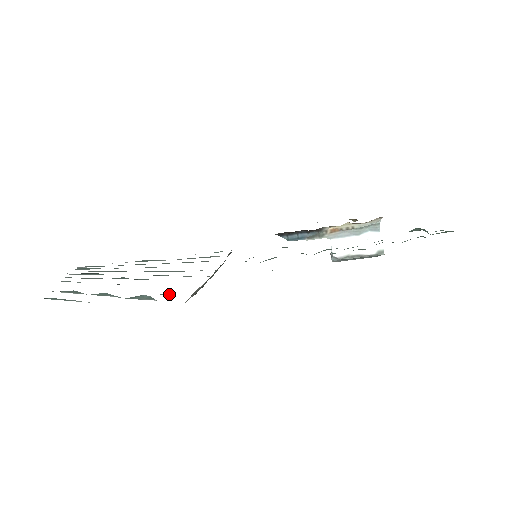
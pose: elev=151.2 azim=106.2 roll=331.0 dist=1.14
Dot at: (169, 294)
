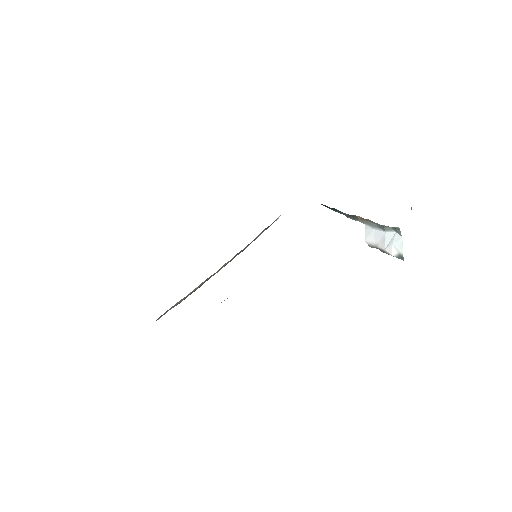
Dot at: occluded
